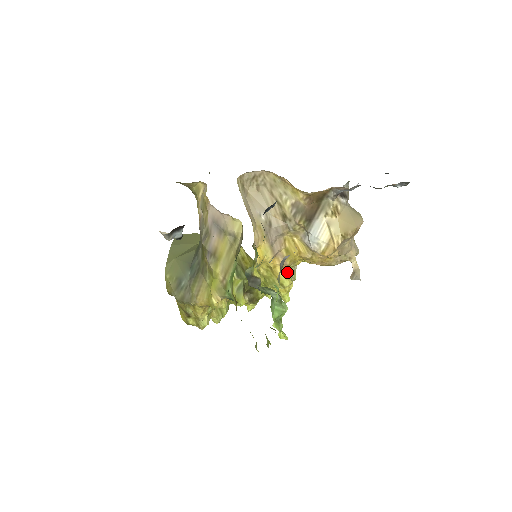
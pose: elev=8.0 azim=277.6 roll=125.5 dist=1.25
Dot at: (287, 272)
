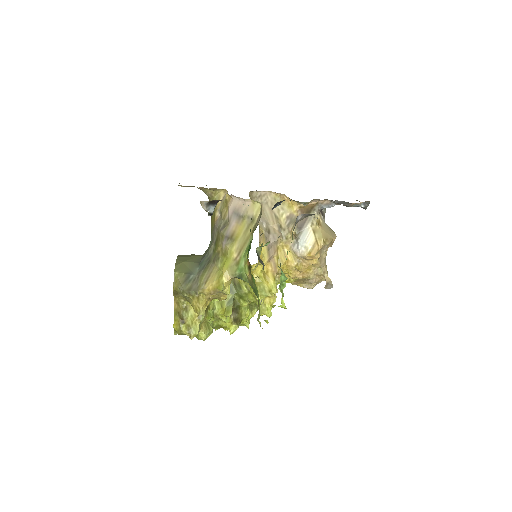
Dot at: occluded
